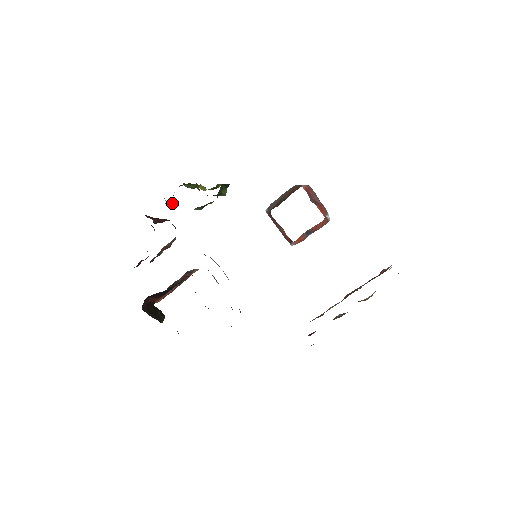
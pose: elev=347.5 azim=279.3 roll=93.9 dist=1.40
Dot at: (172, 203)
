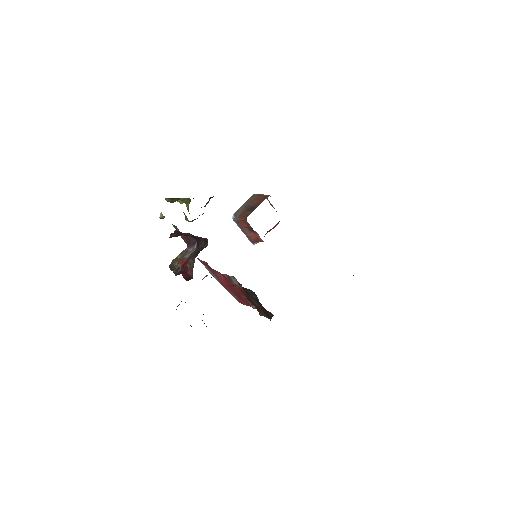
Dot at: occluded
